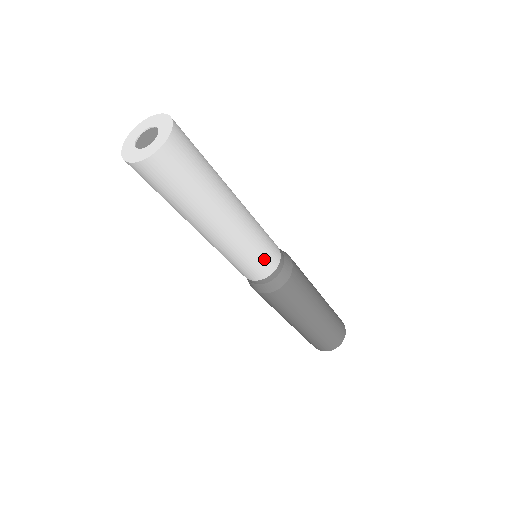
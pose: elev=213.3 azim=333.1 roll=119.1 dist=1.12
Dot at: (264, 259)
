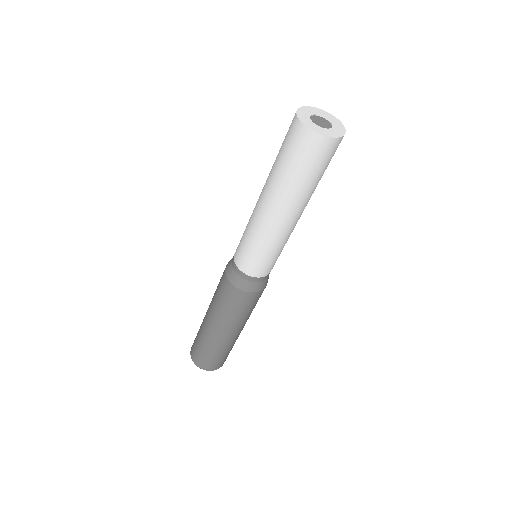
Dot at: (268, 263)
